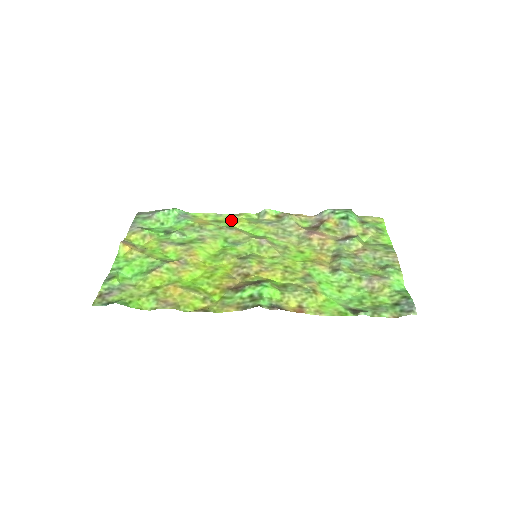
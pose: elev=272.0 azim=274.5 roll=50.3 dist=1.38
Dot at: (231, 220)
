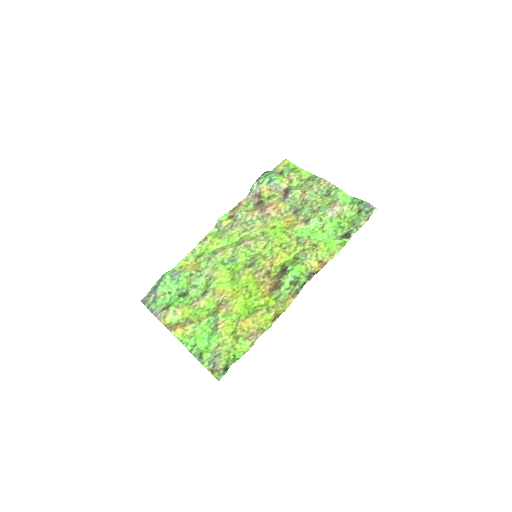
Dot at: (206, 247)
